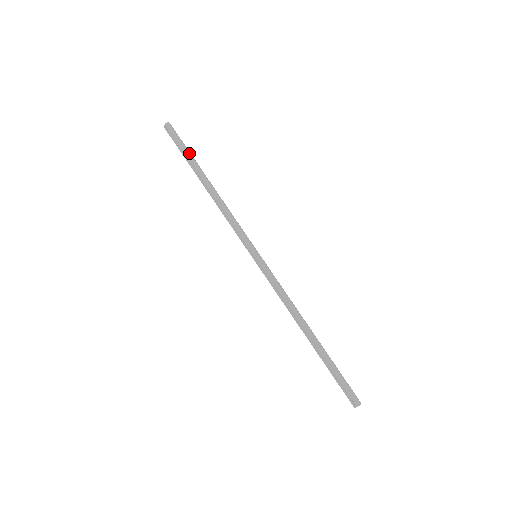
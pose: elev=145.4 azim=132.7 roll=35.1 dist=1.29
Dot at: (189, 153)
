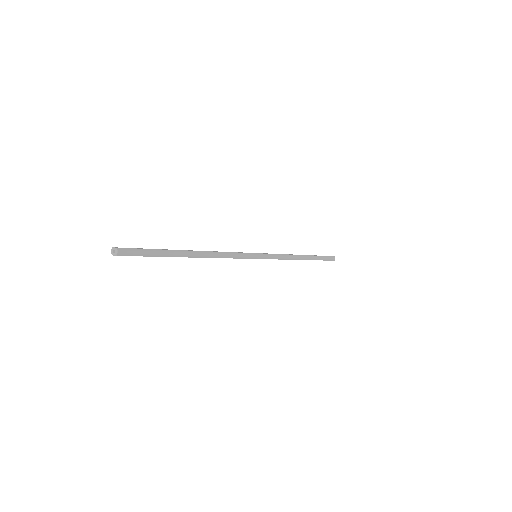
Dot at: (162, 253)
